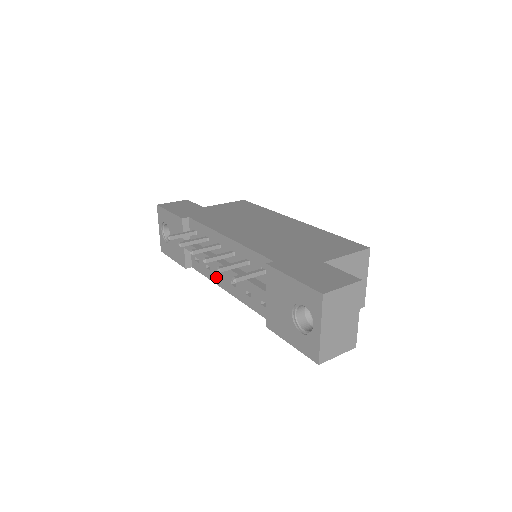
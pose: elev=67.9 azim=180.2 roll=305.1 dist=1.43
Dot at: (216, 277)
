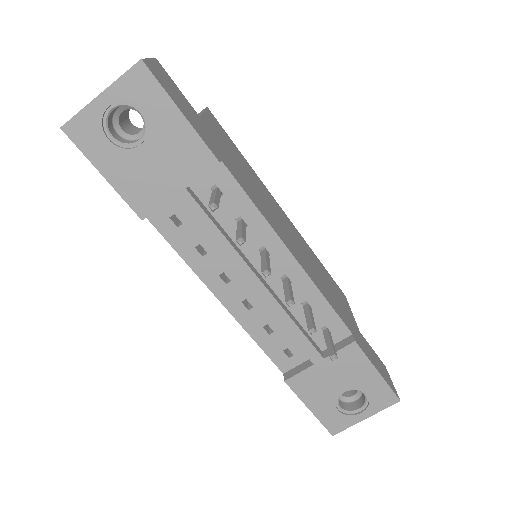
Dot at: (211, 273)
